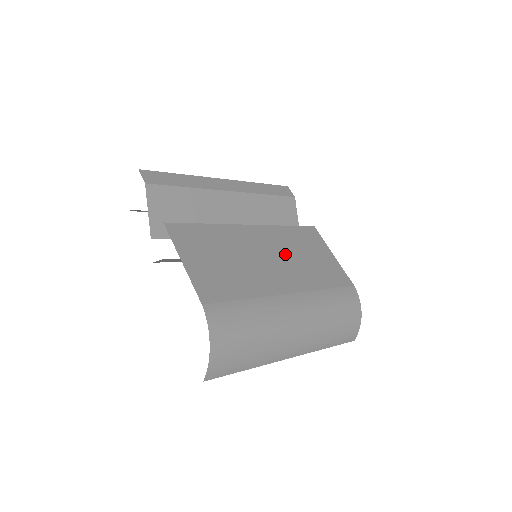
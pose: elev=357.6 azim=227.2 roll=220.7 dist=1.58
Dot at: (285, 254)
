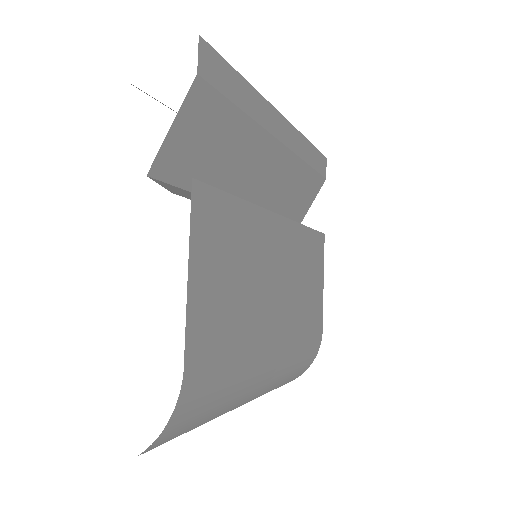
Dot at: (291, 276)
